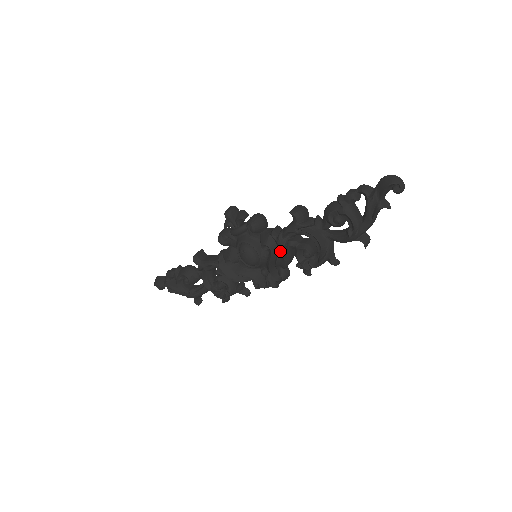
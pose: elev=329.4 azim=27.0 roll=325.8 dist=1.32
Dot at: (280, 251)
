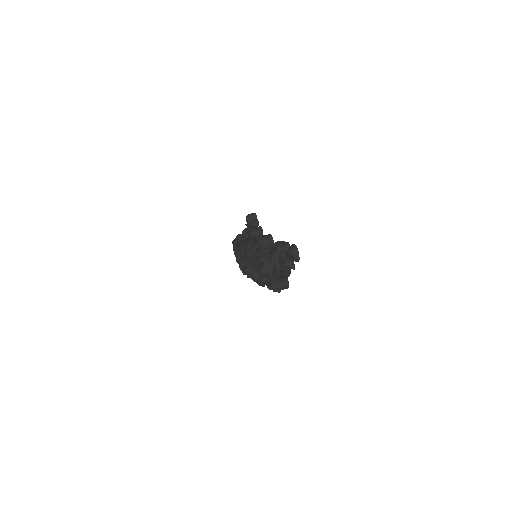
Dot at: (255, 260)
